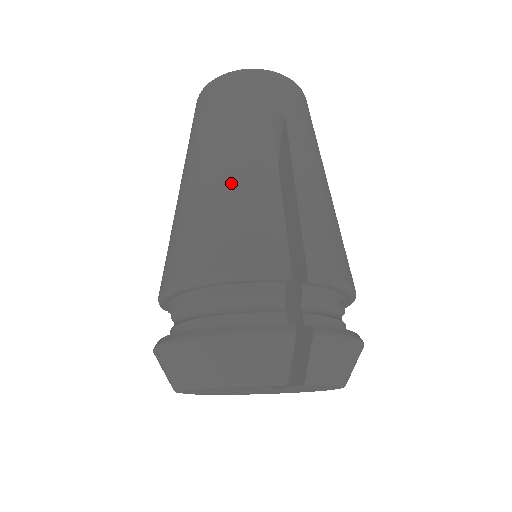
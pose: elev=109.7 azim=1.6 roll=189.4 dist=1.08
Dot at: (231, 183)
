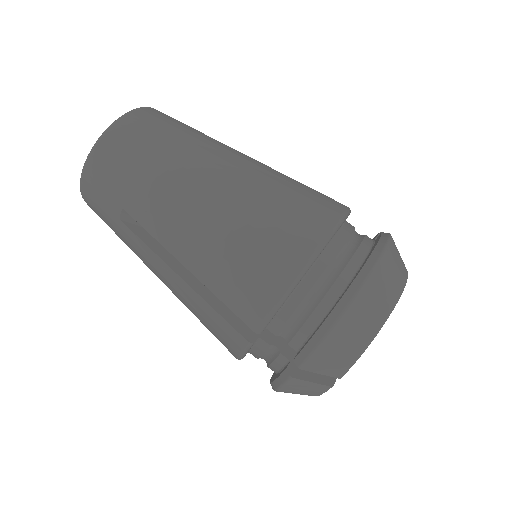
Dot at: (255, 174)
